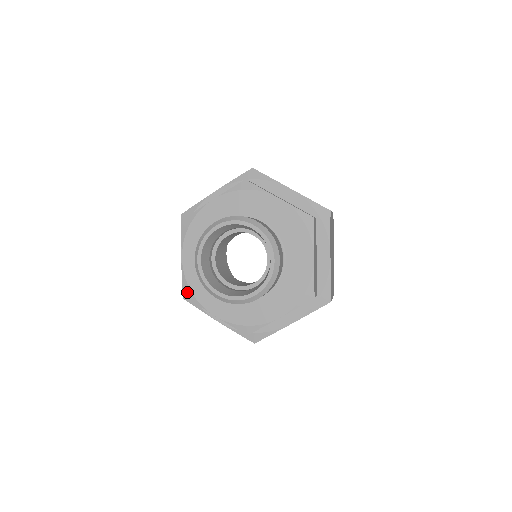
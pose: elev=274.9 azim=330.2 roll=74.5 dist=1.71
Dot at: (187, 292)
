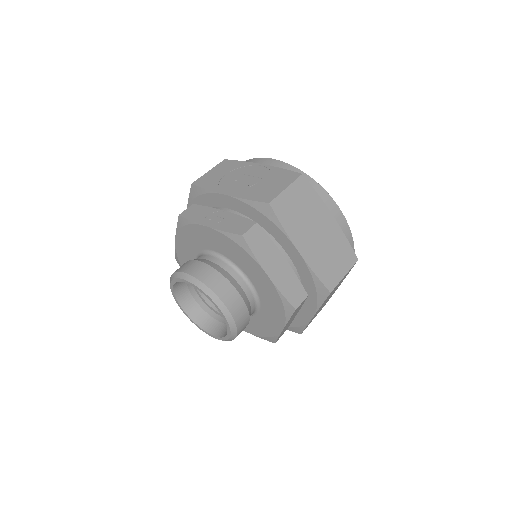
Dot at: (178, 261)
